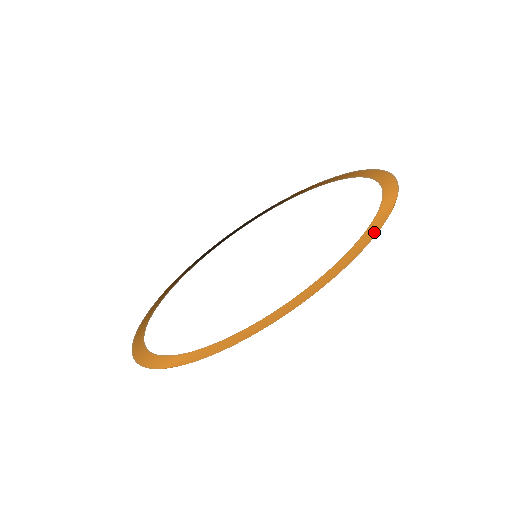
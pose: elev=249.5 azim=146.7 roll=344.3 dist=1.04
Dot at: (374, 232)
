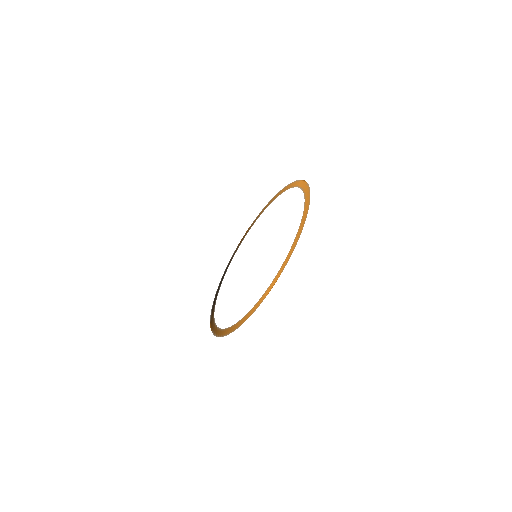
Dot at: (307, 187)
